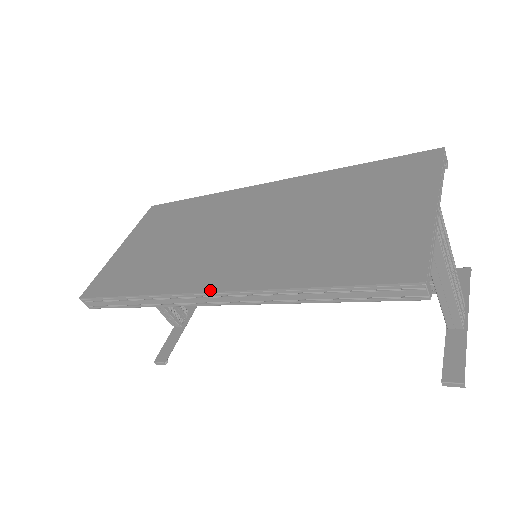
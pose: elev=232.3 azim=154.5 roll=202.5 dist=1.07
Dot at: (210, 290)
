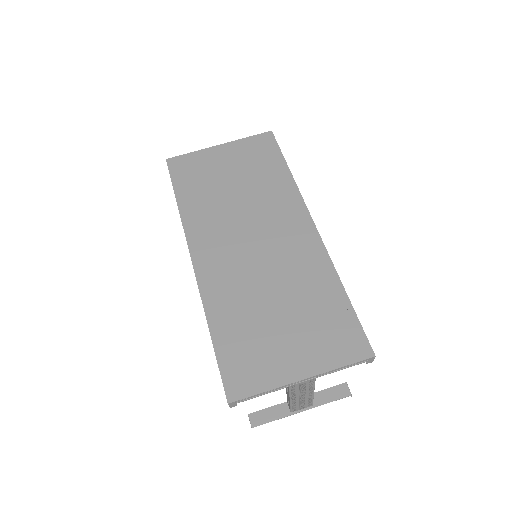
Dot at: (193, 261)
